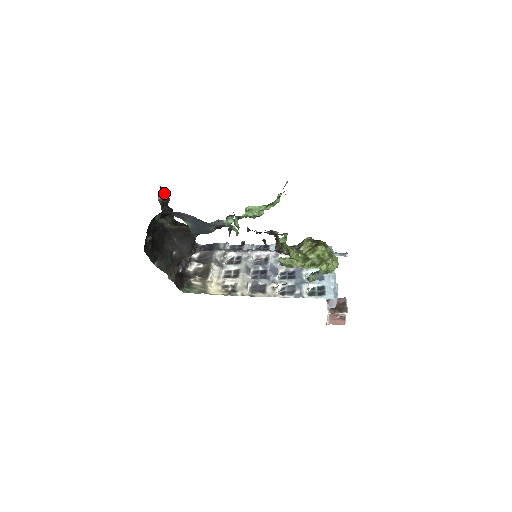
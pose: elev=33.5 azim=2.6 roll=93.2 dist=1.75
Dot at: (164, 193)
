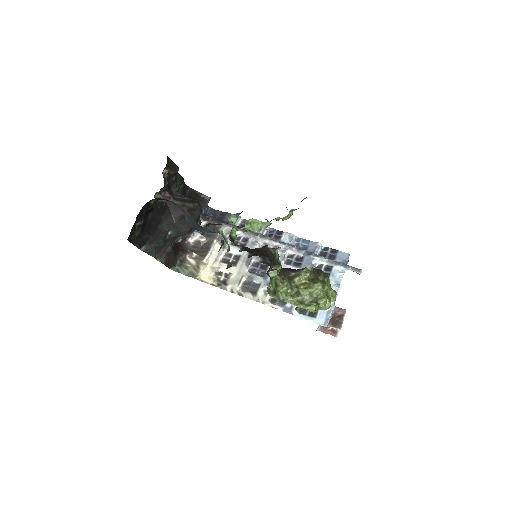
Dot at: (173, 164)
